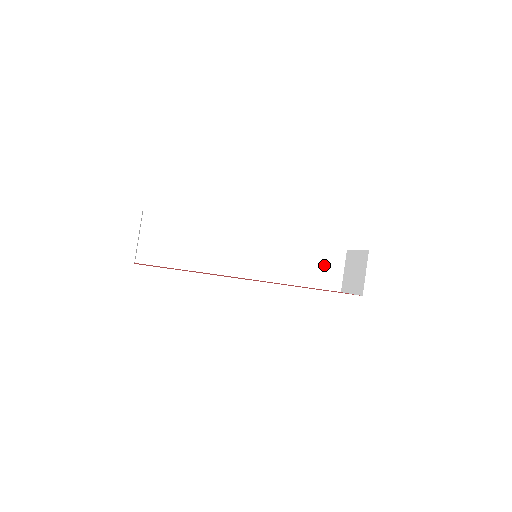
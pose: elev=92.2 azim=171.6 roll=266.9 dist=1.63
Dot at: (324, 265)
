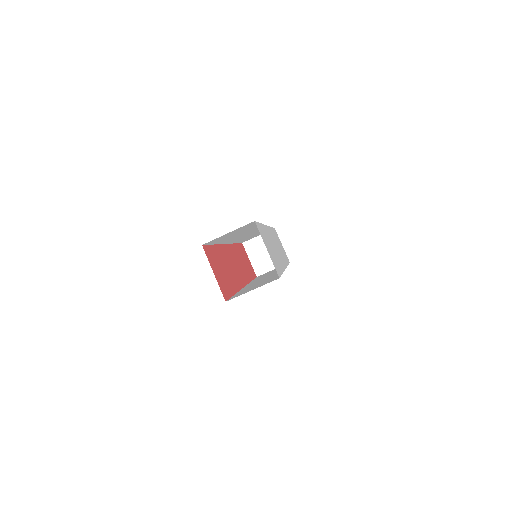
Dot at: (258, 234)
